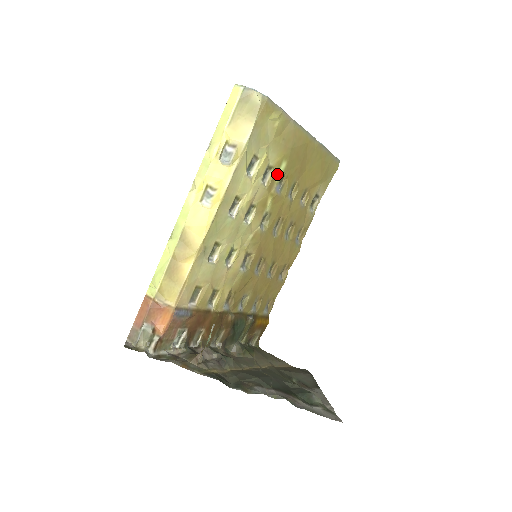
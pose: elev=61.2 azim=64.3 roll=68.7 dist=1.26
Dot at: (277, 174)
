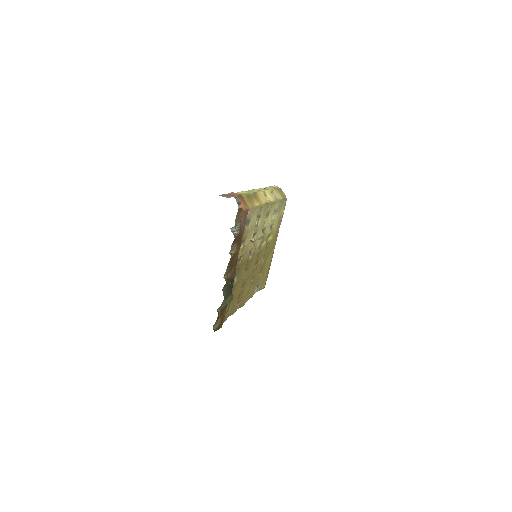
Dot at: (269, 237)
